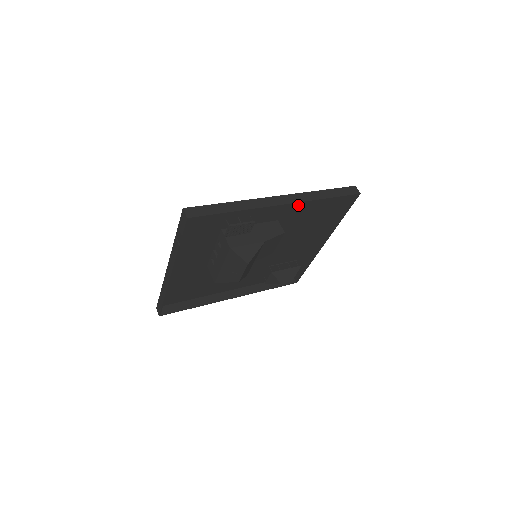
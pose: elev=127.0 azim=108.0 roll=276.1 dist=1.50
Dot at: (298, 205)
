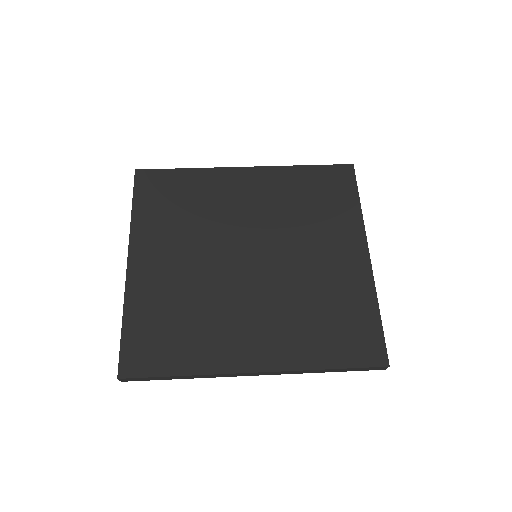
Dot at: (298, 342)
